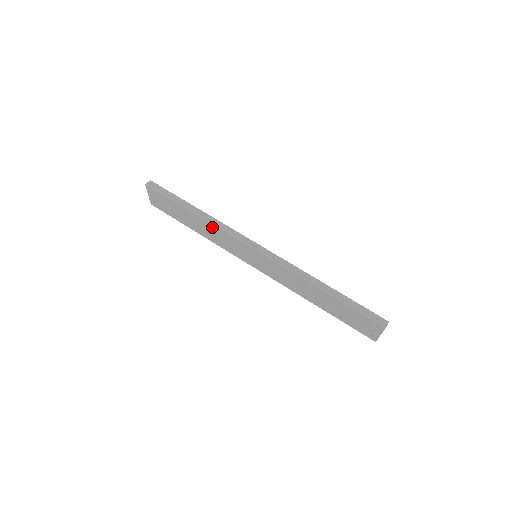
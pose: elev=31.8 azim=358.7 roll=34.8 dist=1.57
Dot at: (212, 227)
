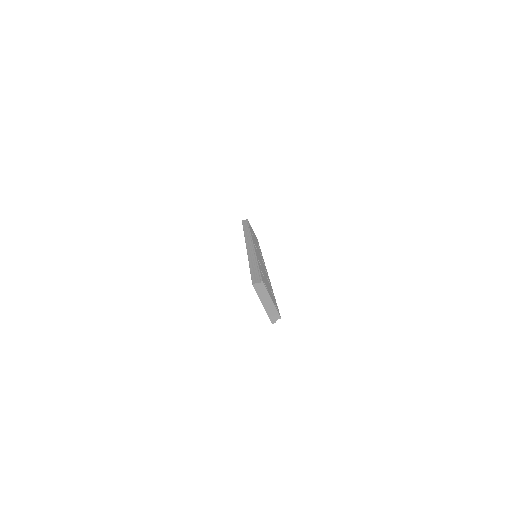
Dot at: occluded
